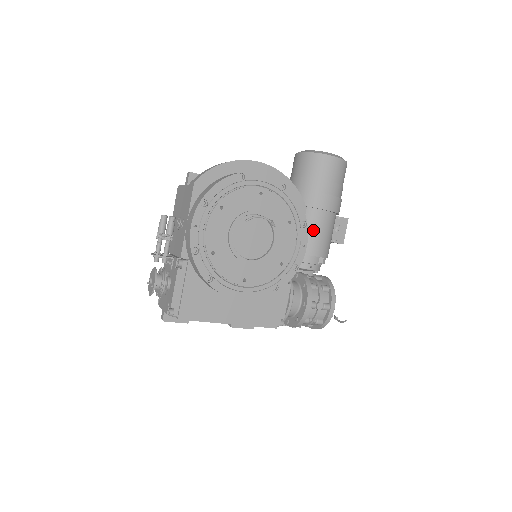
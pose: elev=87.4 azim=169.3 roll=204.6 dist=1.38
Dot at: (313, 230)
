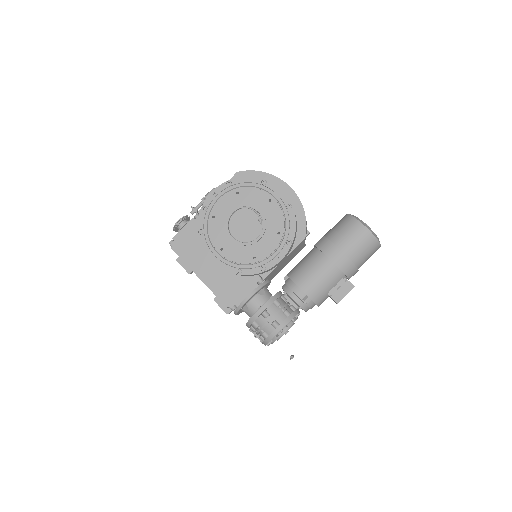
Dot at: (312, 269)
